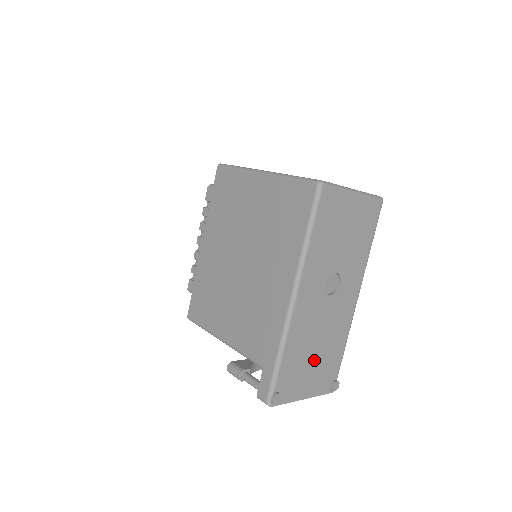
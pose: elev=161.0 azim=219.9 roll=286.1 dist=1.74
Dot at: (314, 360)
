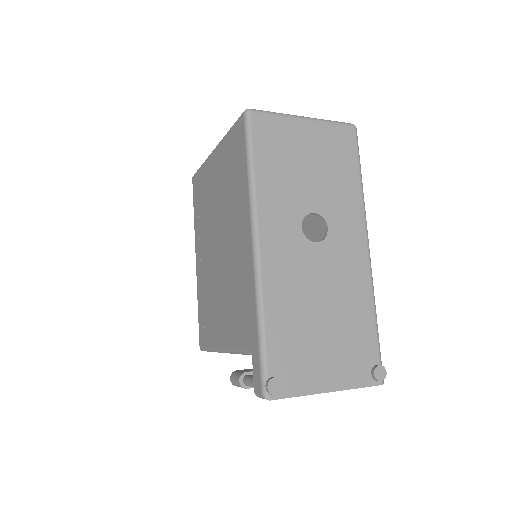
Dot at: (324, 333)
